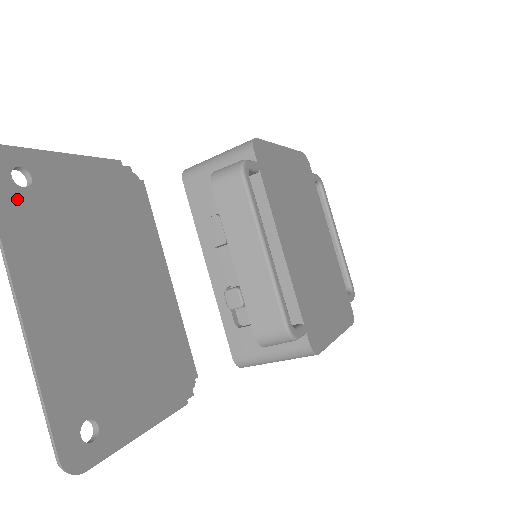
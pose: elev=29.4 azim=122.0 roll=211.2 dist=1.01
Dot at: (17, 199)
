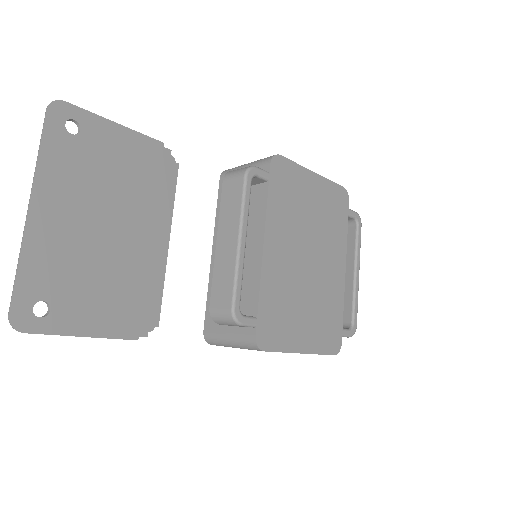
Dot at: (62, 139)
